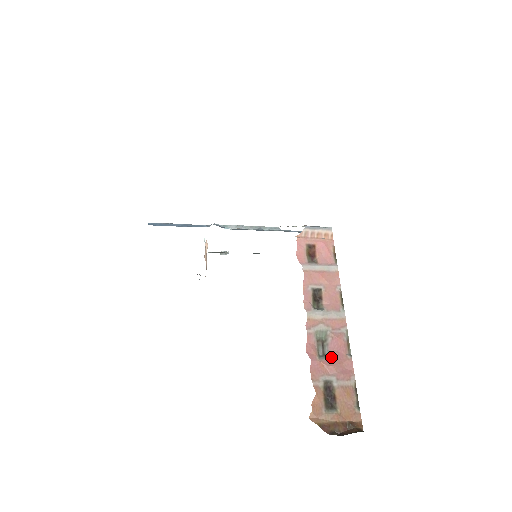
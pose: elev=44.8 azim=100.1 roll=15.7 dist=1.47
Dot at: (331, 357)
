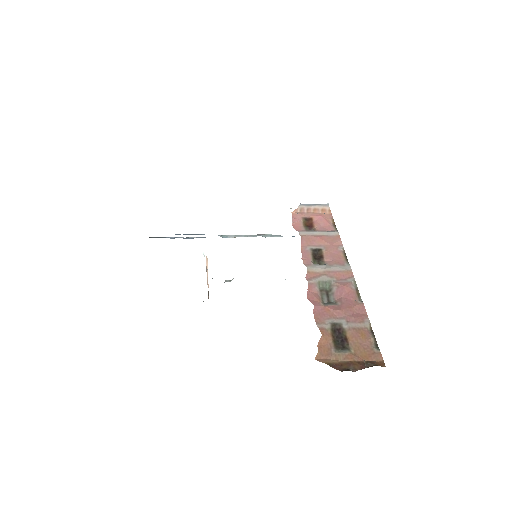
Dot at: (338, 303)
